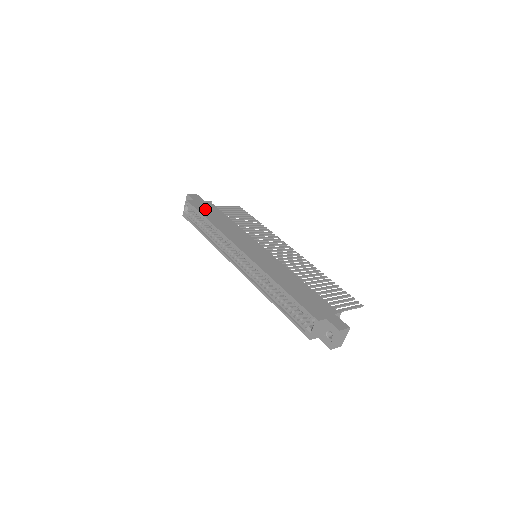
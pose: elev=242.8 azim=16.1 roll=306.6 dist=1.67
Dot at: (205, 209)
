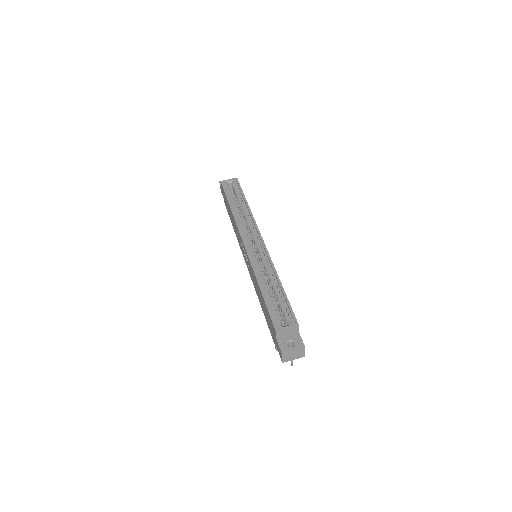
Dot at: occluded
